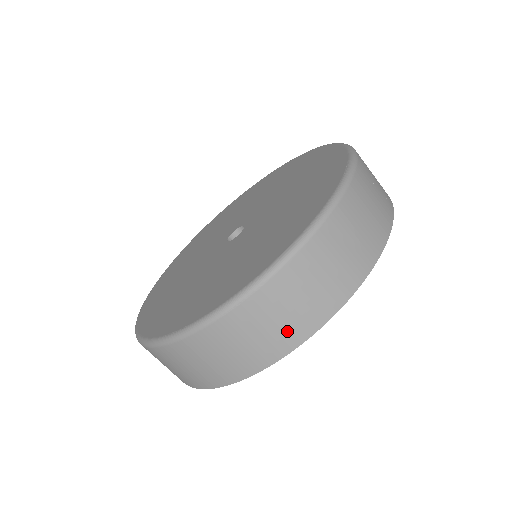
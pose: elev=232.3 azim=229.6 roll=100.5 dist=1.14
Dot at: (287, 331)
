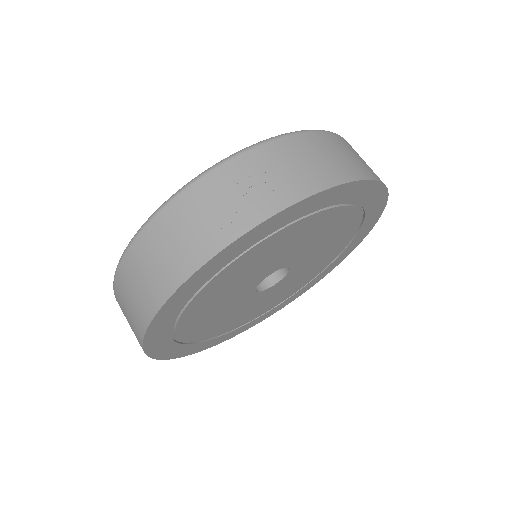
Dot at: occluded
